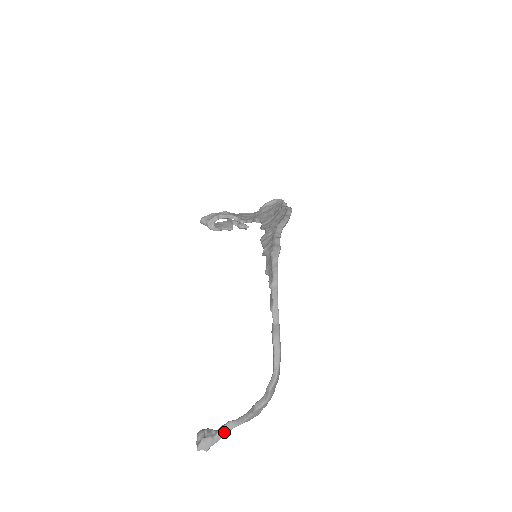
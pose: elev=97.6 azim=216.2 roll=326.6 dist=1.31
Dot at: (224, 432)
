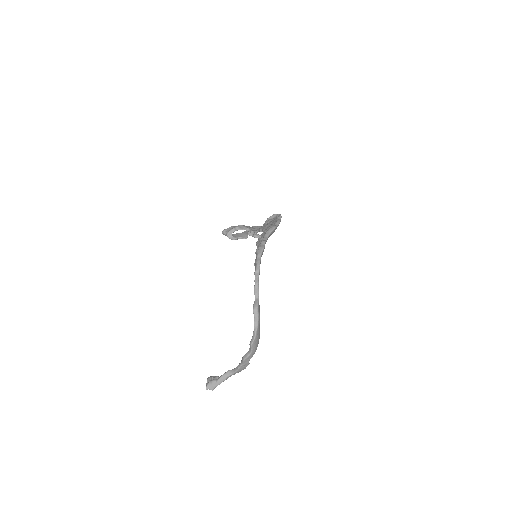
Dot at: (225, 377)
